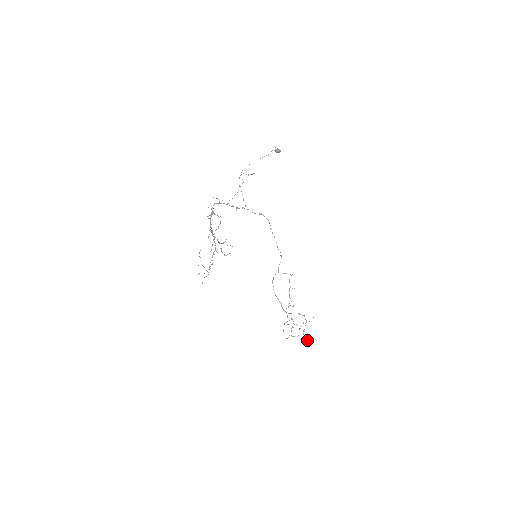
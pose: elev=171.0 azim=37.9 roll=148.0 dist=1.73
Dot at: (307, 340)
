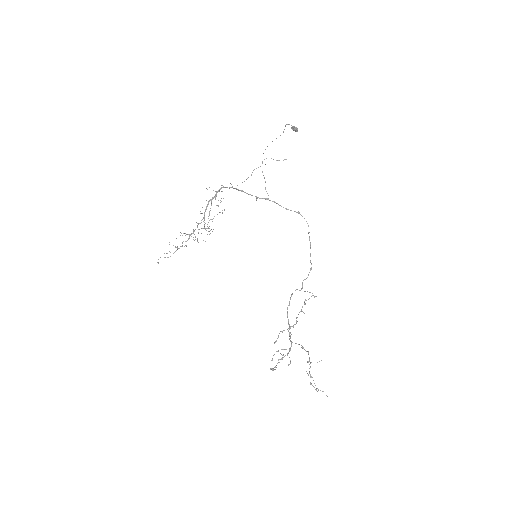
Dot at: occluded
